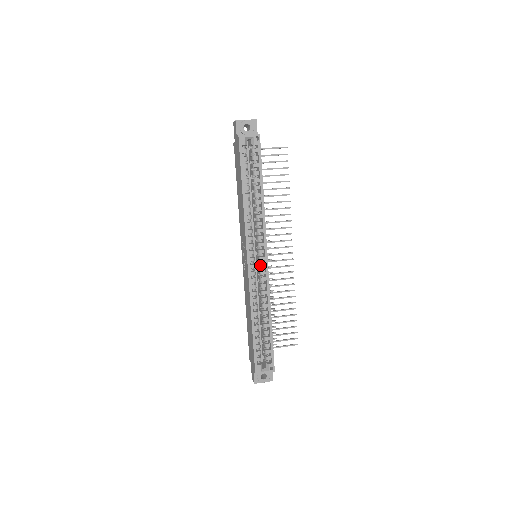
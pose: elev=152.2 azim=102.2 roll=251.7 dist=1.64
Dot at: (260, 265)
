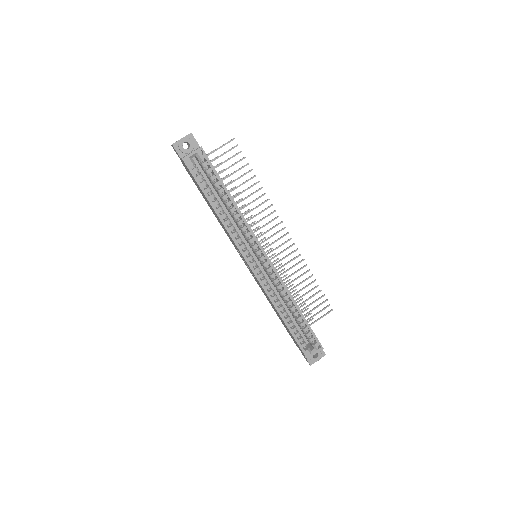
Dot at: (264, 265)
